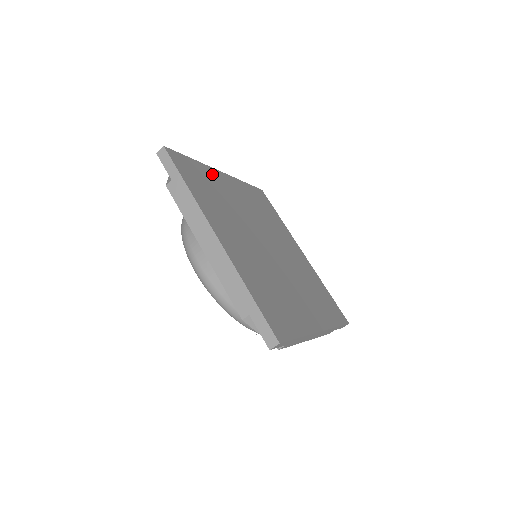
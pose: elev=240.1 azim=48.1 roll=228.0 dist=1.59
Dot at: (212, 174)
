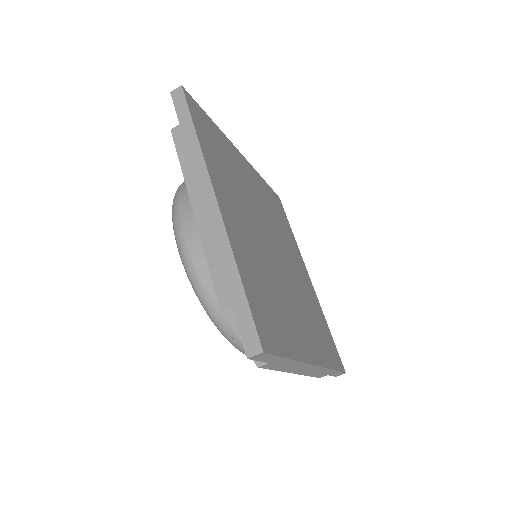
Dot at: (229, 147)
